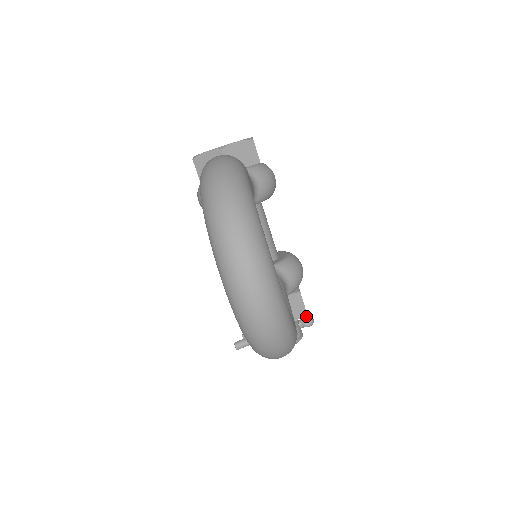
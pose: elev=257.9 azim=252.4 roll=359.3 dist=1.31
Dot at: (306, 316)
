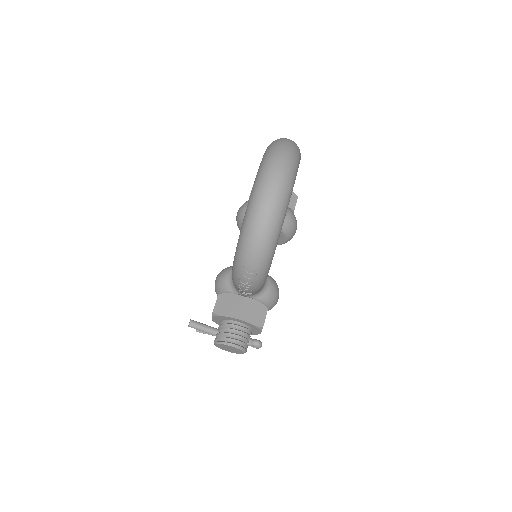
Dot at: occluded
